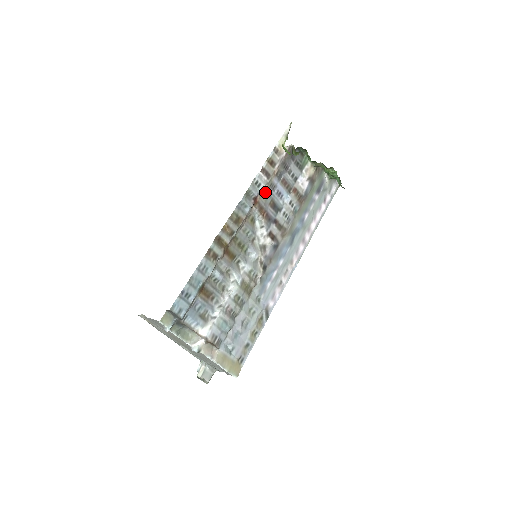
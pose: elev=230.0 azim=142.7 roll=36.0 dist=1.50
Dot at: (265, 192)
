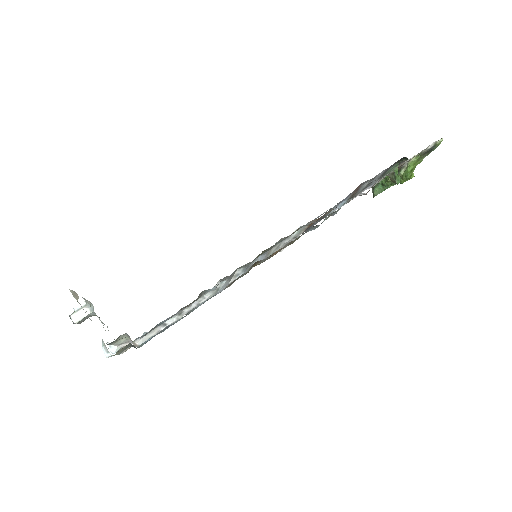
Dot at: occluded
